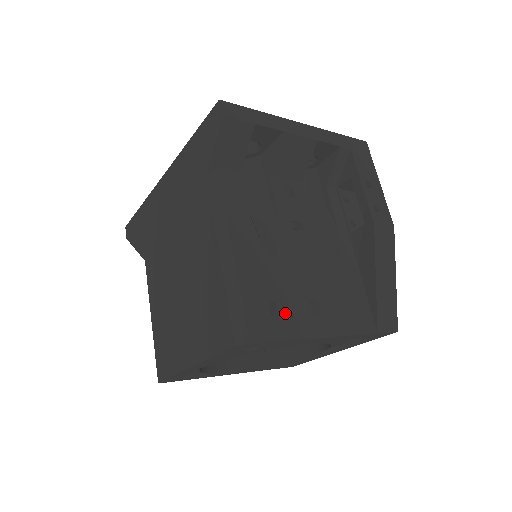
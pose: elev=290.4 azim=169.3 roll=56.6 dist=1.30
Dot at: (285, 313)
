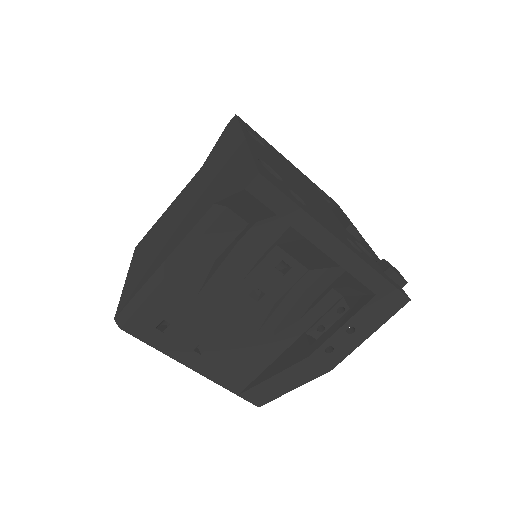
Dot at: (170, 334)
